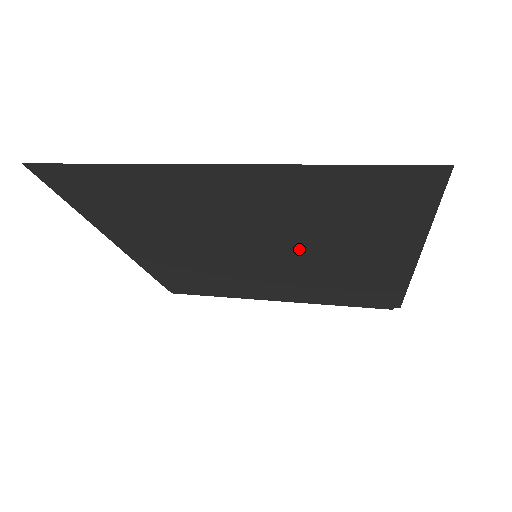
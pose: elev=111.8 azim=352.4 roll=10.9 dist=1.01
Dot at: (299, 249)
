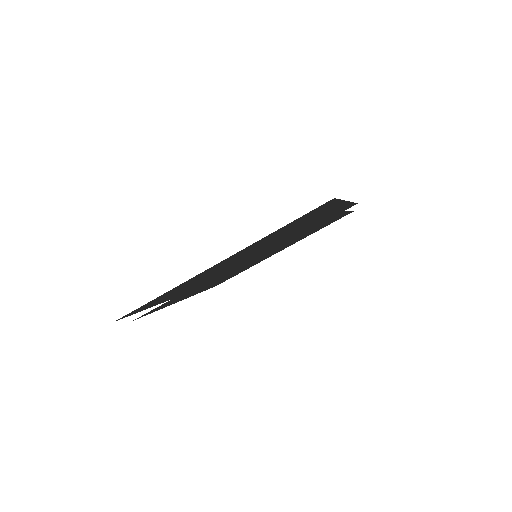
Dot at: occluded
